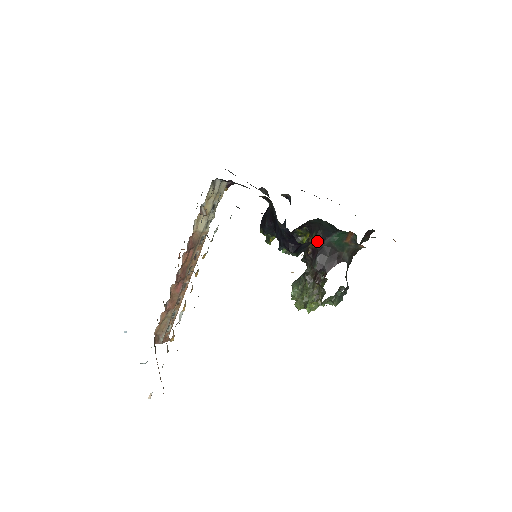
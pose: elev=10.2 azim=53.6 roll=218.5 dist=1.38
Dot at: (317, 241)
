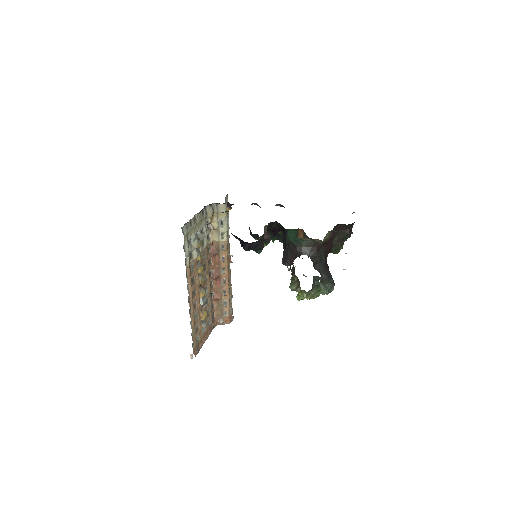
Dot at: (282, 240)
